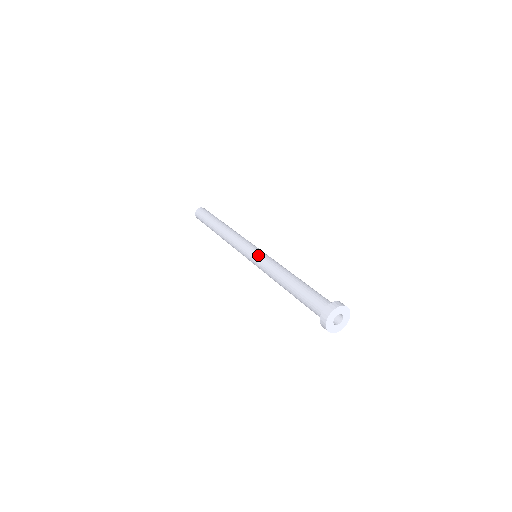
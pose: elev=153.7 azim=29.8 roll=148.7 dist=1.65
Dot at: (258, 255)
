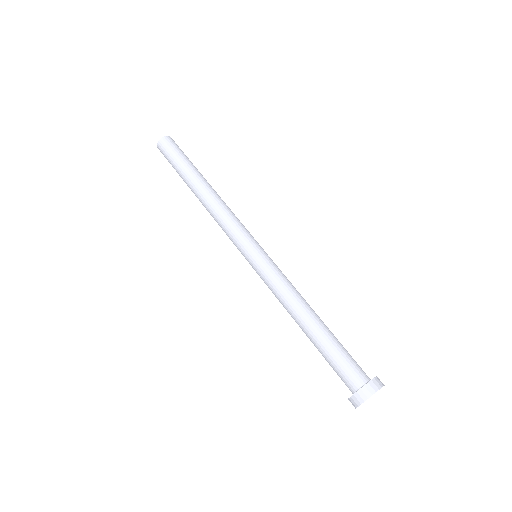
Dot at: (263, 263)
